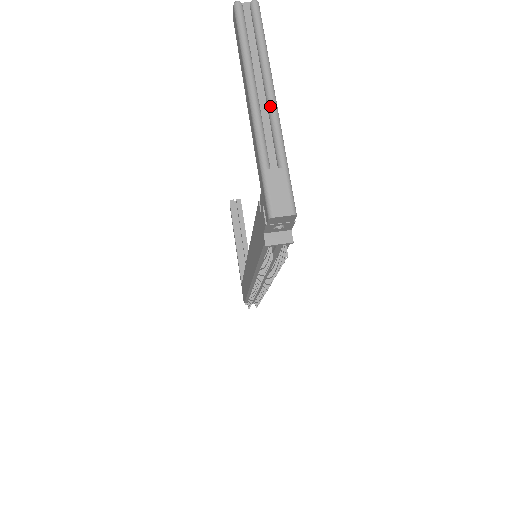
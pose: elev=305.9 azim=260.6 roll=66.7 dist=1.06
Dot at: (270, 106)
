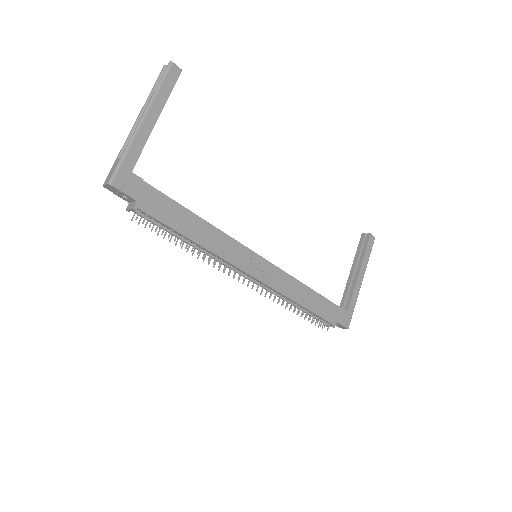
Dot at: (138, 123)
